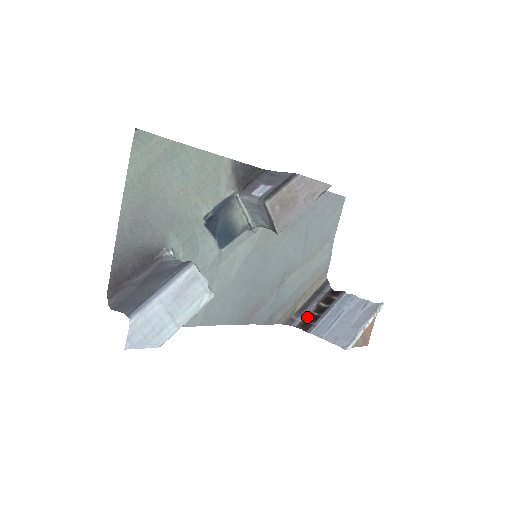
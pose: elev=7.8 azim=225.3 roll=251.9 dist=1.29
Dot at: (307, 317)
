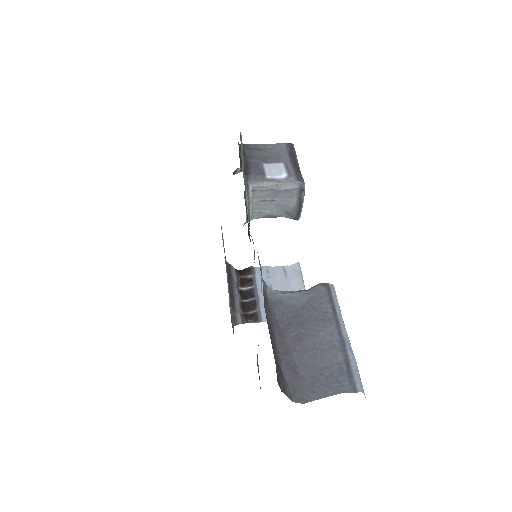
Dot at: (241, 308)
